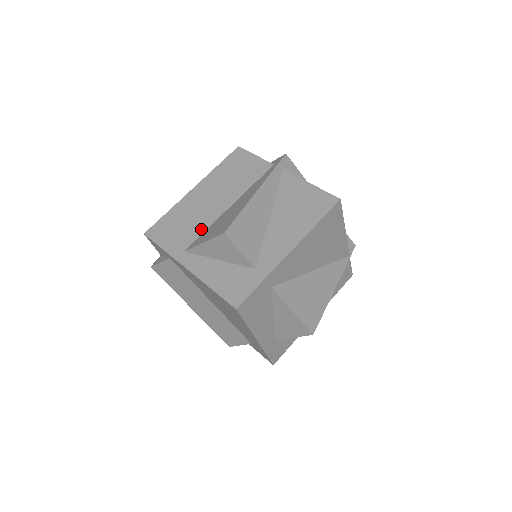
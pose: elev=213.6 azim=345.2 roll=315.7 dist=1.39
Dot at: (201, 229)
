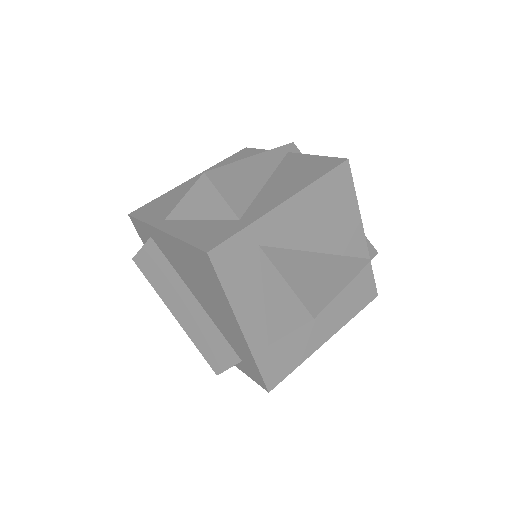
Dot at: occluded
